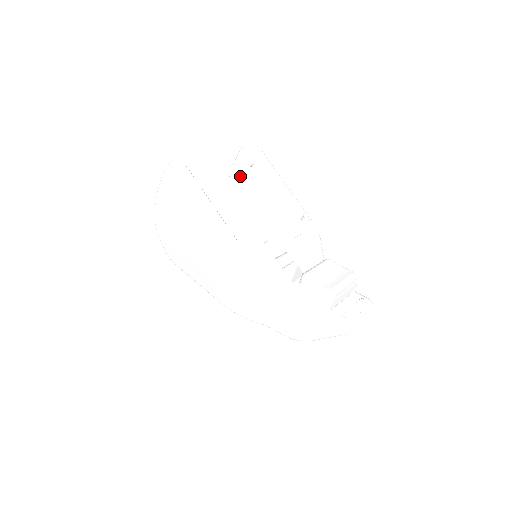
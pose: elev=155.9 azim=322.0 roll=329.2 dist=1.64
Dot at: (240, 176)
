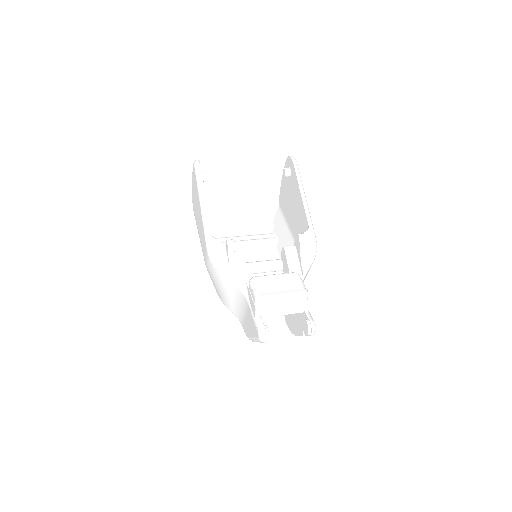
Dot at: (285, 185)
